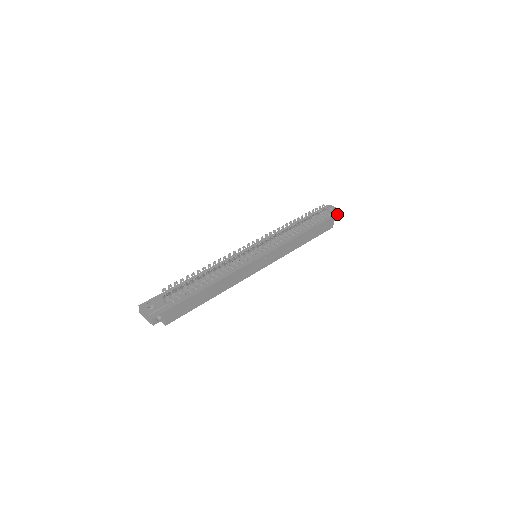
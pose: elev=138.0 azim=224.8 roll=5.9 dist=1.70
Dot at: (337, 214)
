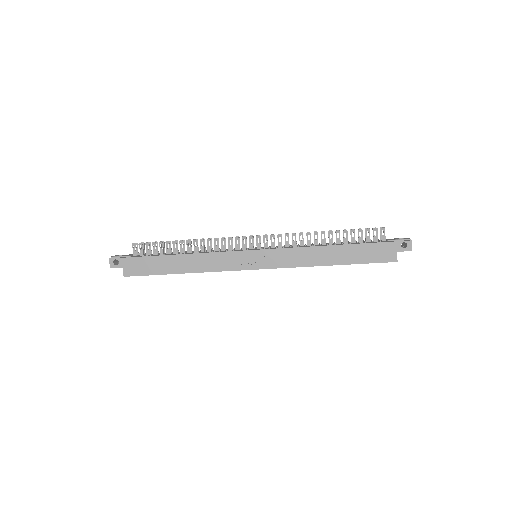
Dot at: (401, 241)
